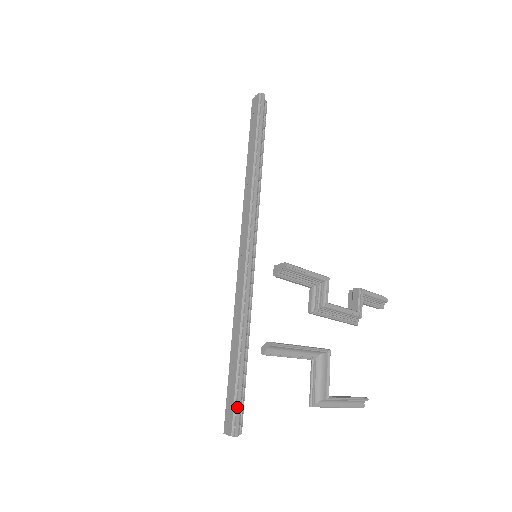
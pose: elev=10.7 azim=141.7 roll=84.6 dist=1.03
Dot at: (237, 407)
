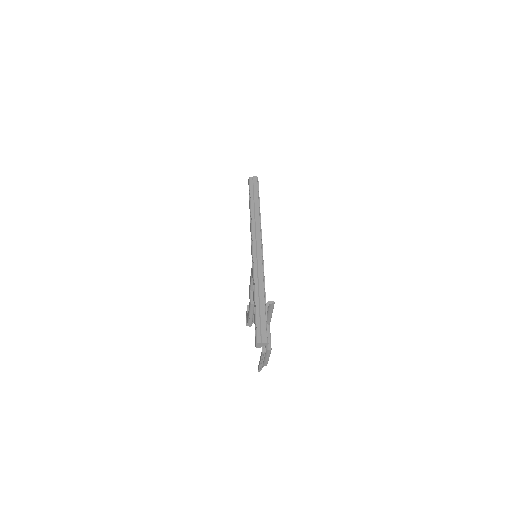
Dot at: occluded
